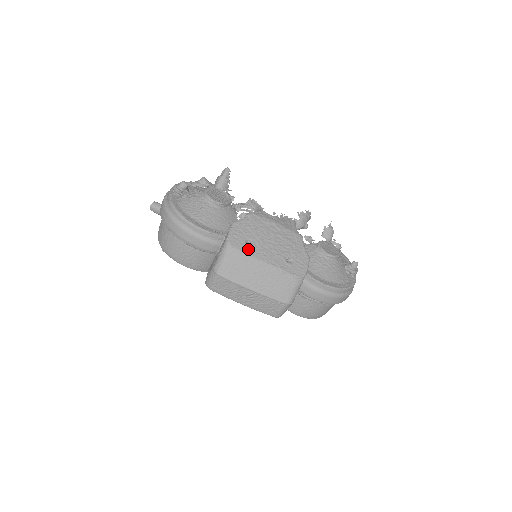
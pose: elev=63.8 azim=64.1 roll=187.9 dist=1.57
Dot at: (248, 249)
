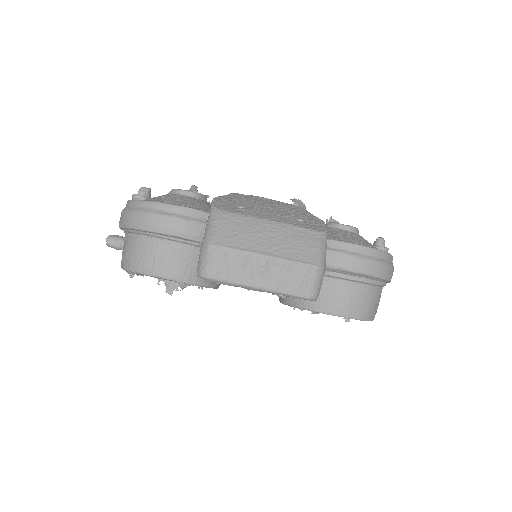
Dot at: (242, 212)
